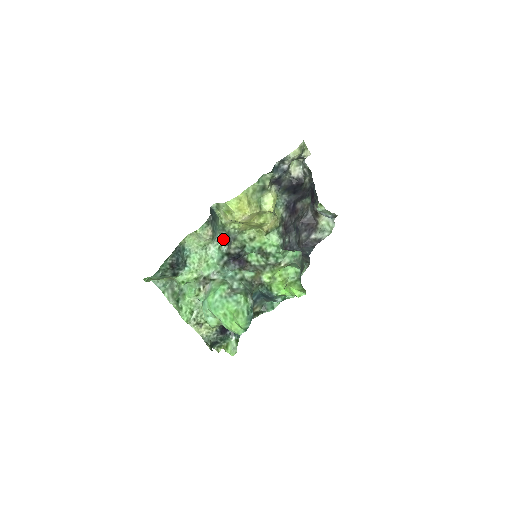
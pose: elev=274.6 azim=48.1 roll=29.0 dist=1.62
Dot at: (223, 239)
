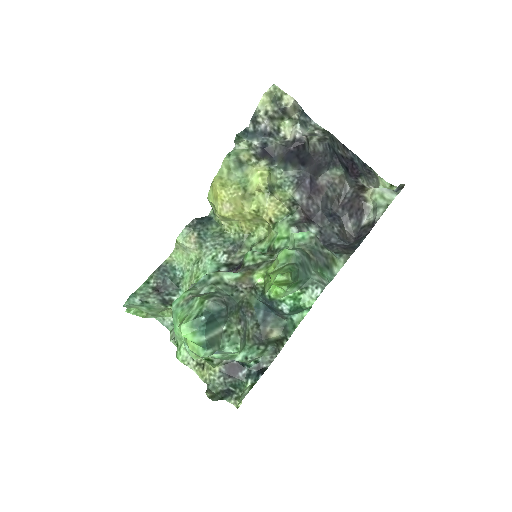
Dot at: (219, 247)
